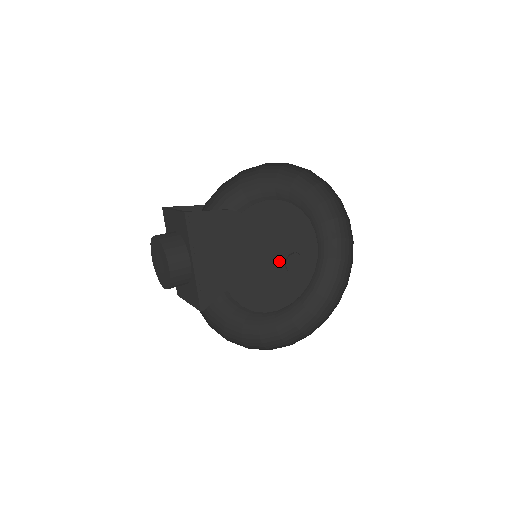
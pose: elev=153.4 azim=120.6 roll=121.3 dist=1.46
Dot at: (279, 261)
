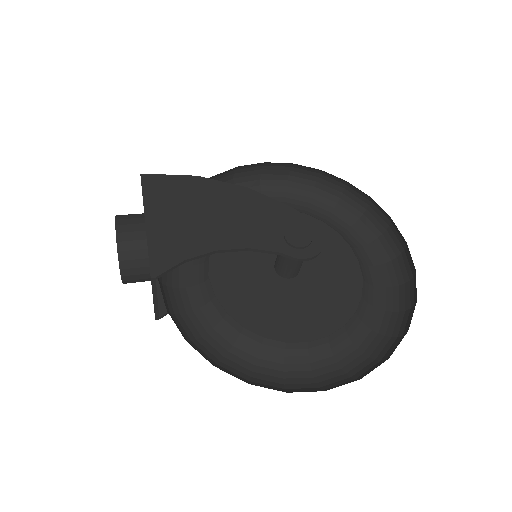
Dot at: (274, 233)
